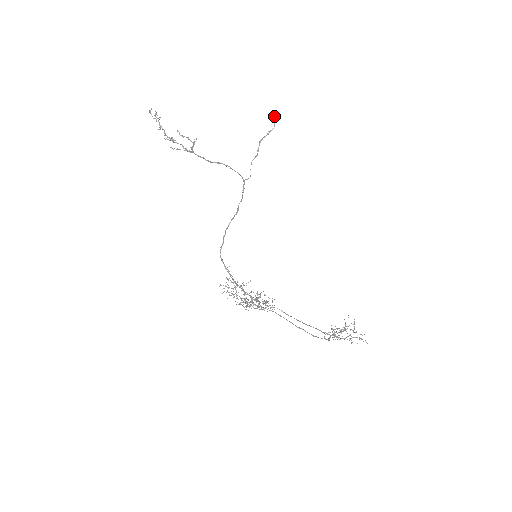
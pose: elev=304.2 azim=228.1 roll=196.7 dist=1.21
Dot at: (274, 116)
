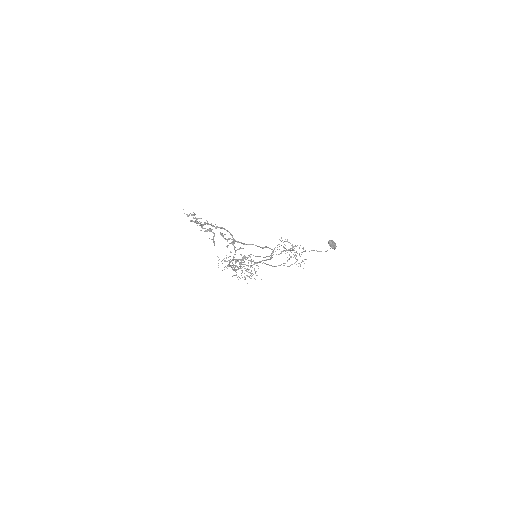
Dot at: occluded
